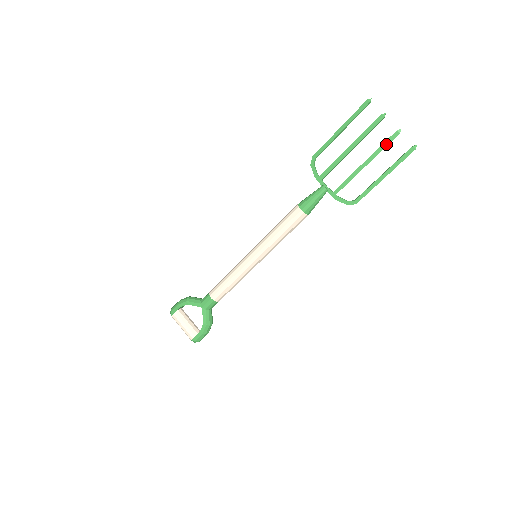
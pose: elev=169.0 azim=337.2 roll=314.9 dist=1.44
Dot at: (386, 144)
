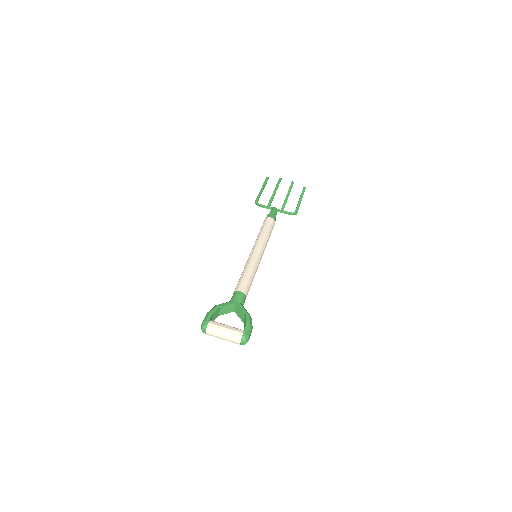
Dot at: (291, 187)
